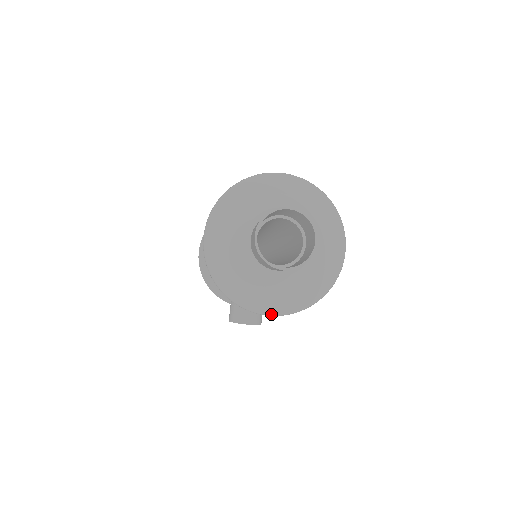
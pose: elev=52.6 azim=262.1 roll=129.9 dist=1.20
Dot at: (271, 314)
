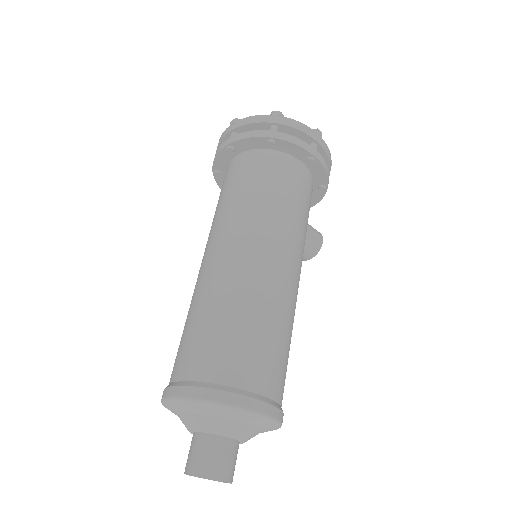
Dot at: occluded
